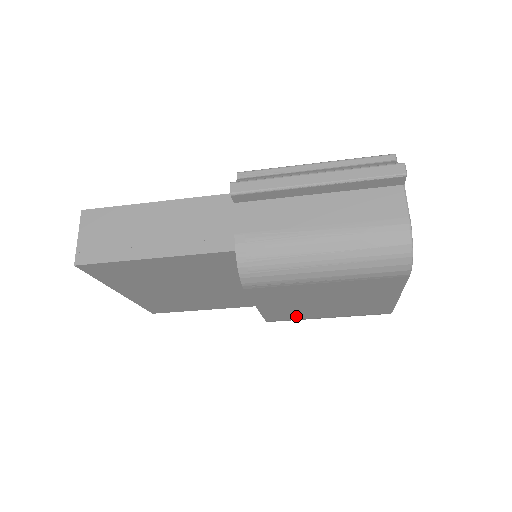
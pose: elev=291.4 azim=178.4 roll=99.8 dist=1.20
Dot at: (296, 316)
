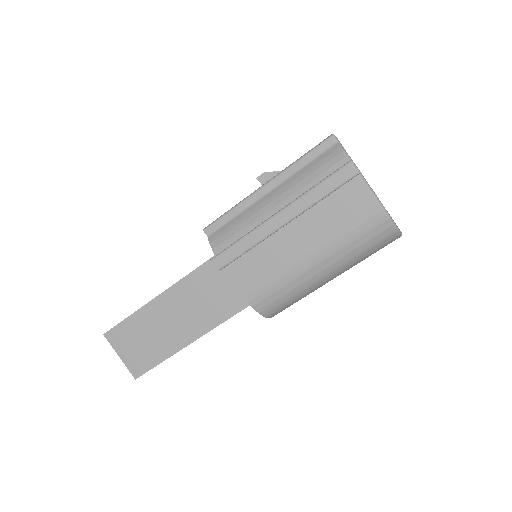
Dot at: occluded
